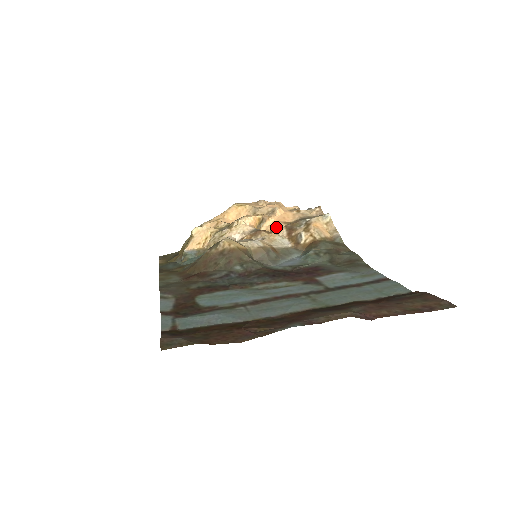
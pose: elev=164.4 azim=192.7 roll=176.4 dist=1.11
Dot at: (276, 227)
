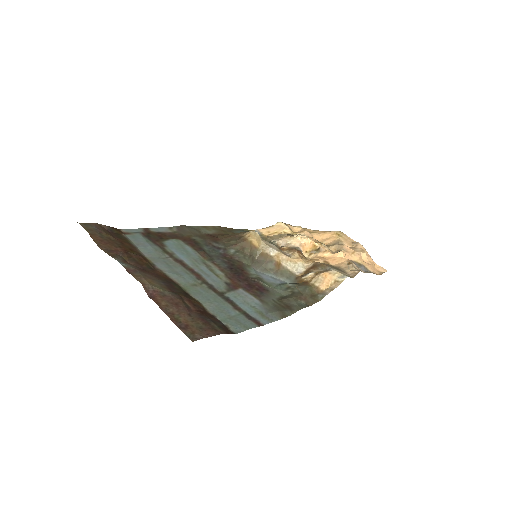
Dot at: (315, 259)
